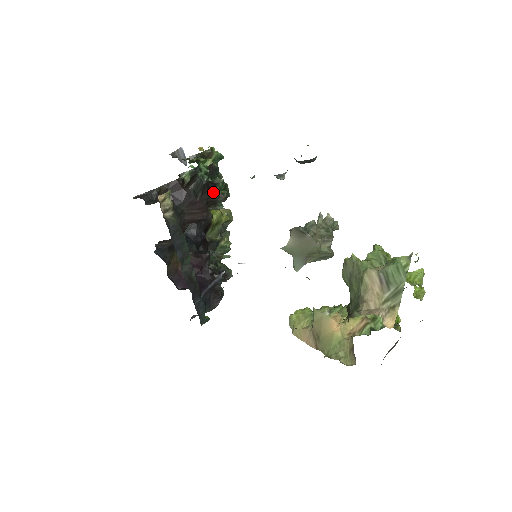
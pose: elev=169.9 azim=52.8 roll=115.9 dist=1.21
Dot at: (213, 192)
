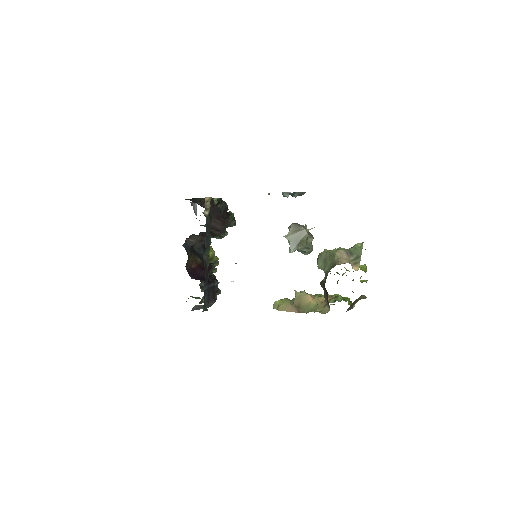
Dot at: (228, 217)
